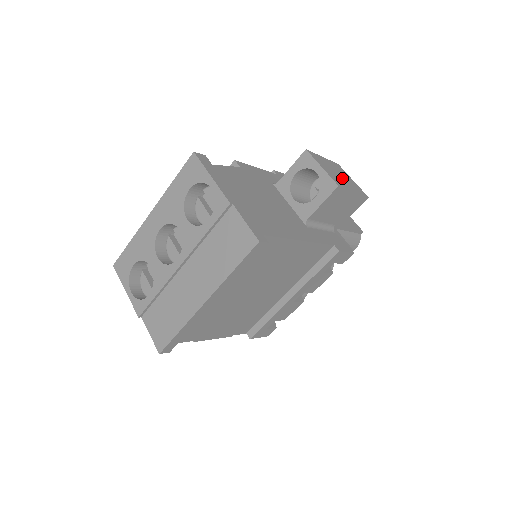
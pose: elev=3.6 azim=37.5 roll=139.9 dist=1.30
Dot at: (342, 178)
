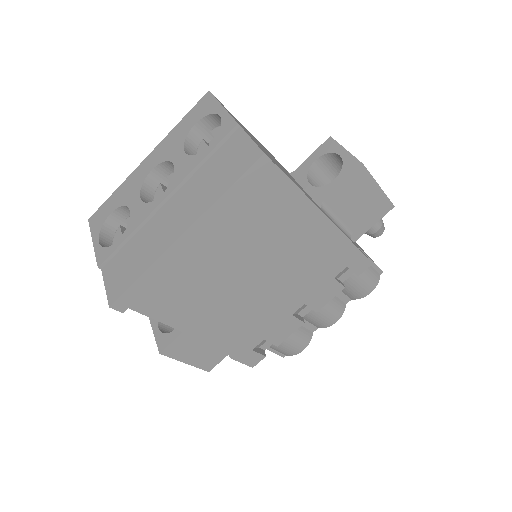
Dot at: occluded
